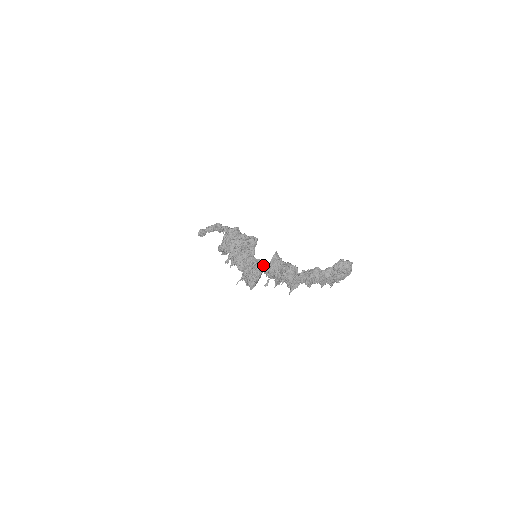
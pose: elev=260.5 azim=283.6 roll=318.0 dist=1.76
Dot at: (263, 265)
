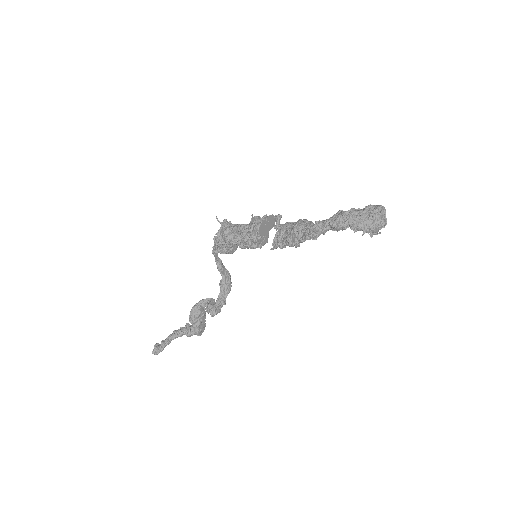
Dot at: occluded
